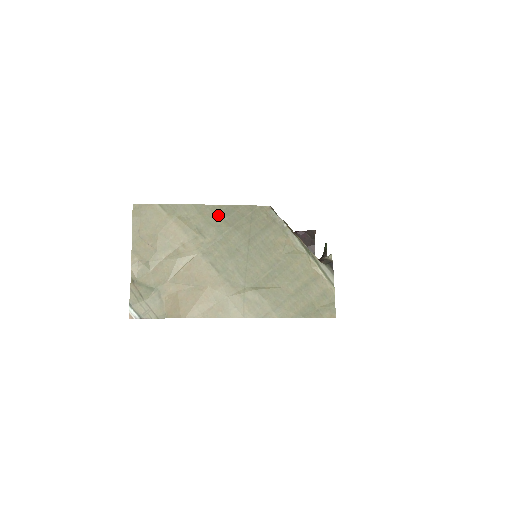
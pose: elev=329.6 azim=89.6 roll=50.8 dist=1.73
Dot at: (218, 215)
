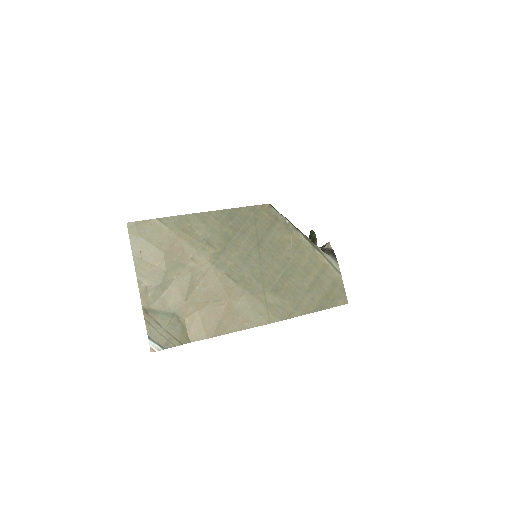
Dot at: (222, 221)
